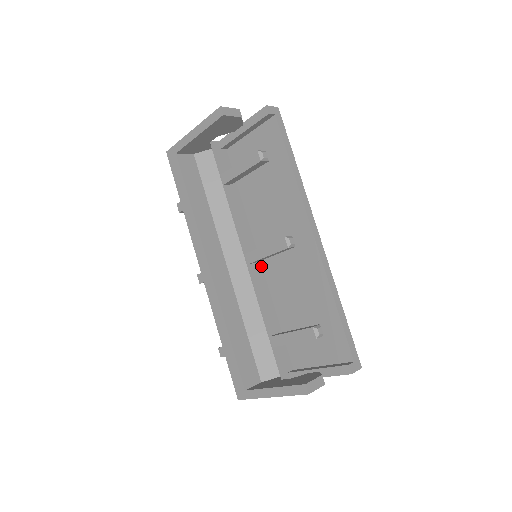
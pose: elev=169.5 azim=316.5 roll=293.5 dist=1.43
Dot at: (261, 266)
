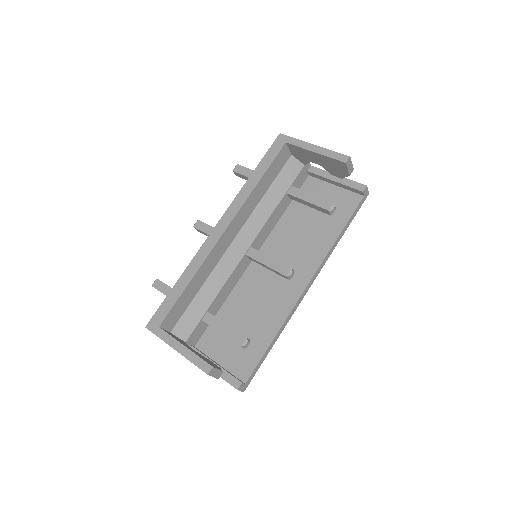
Dot at: (249, 264)
